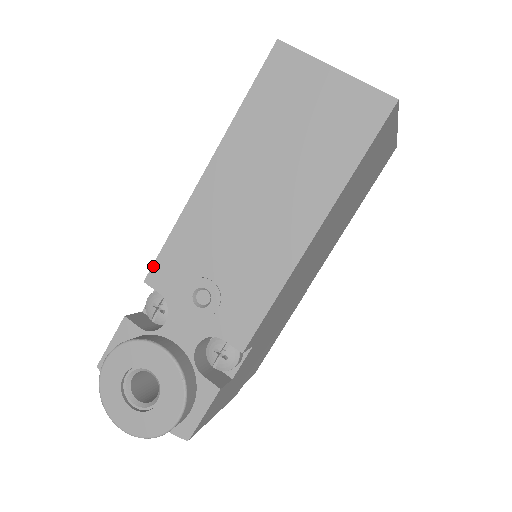
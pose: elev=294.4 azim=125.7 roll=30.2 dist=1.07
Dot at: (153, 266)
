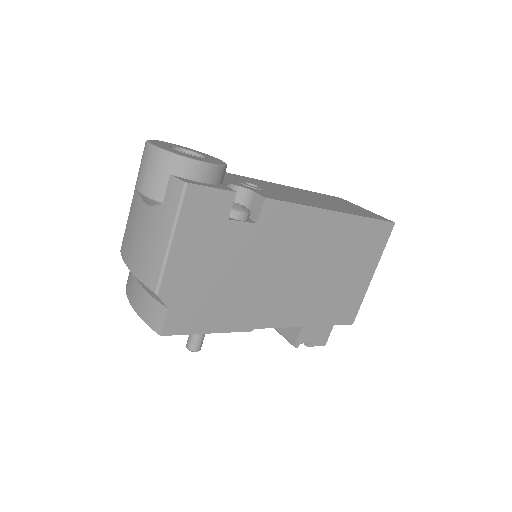
Dot at: occluded
